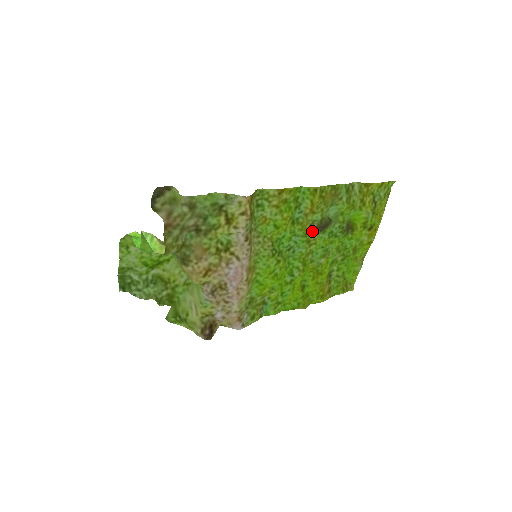
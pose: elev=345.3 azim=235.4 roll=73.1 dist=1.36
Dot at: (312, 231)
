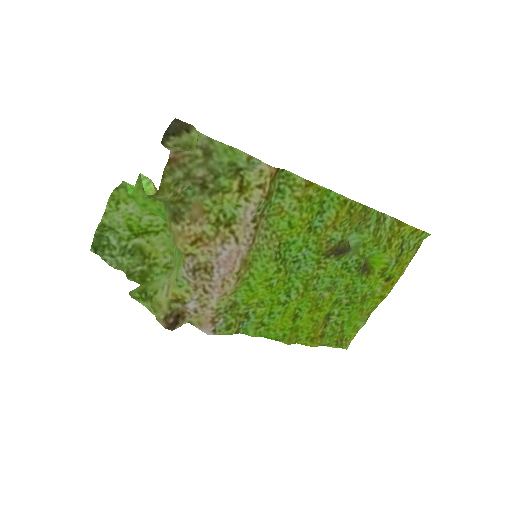
Dot at: (326, 251)
